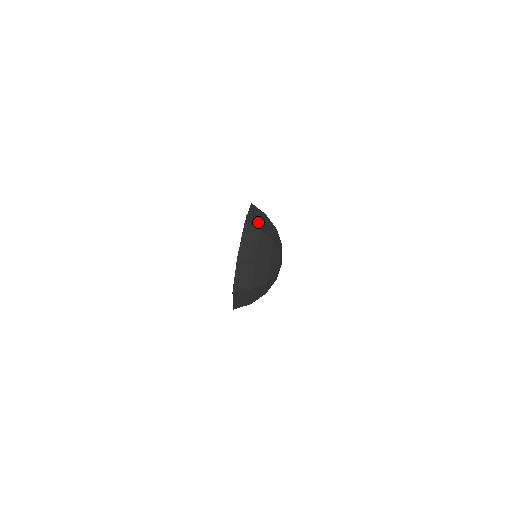
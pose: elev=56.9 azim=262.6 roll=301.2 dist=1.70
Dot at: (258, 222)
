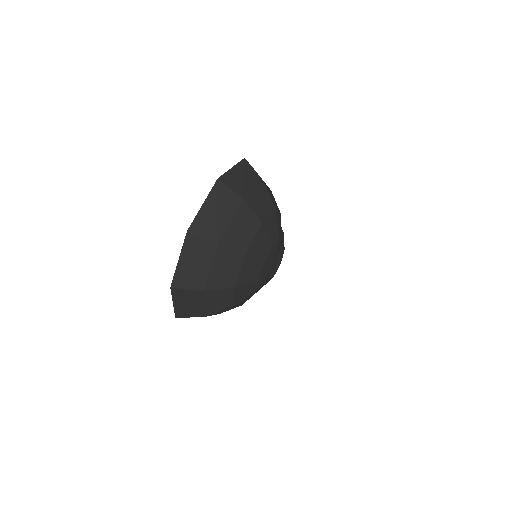
Dot at: (243, 186)
